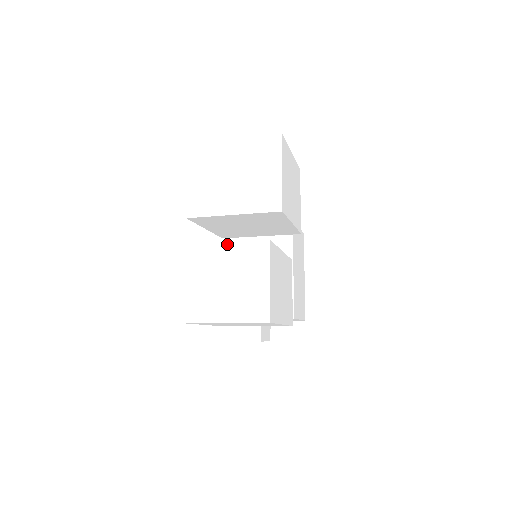
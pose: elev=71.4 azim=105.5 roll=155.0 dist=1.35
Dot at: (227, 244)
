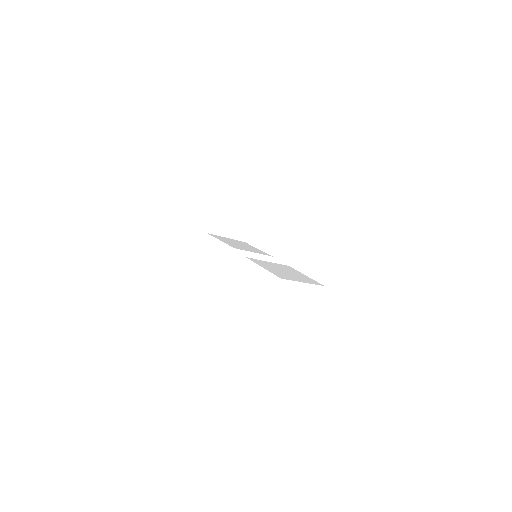
Dot at: occluded
